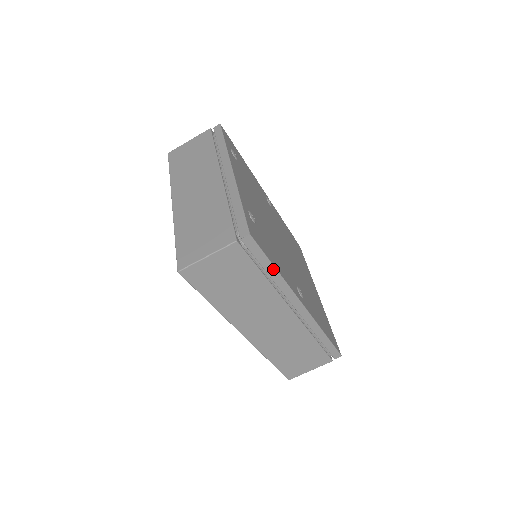
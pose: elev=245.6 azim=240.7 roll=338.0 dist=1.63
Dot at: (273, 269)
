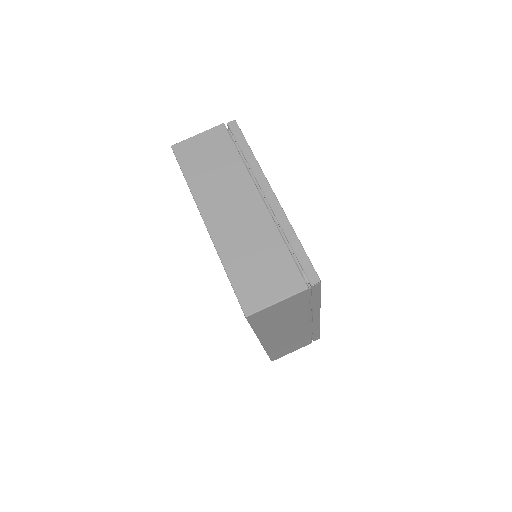
Dot at: (318, 299)
